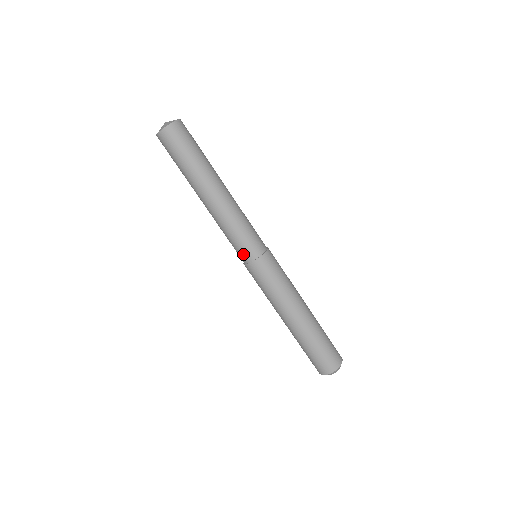
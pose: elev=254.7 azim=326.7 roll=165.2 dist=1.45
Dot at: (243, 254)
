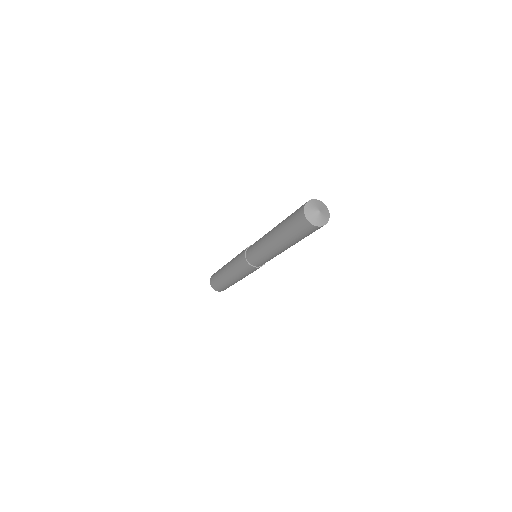
Dot at: (249, 254)
